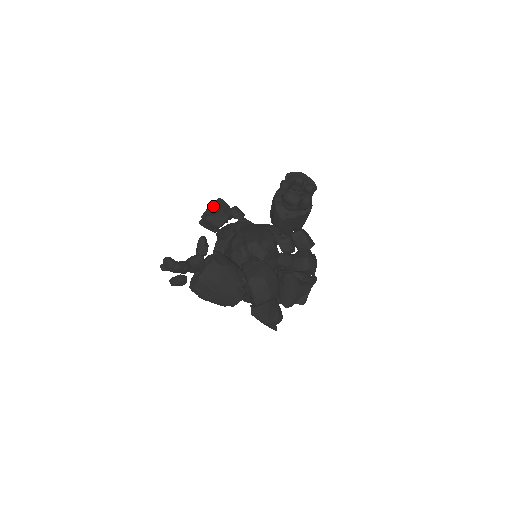
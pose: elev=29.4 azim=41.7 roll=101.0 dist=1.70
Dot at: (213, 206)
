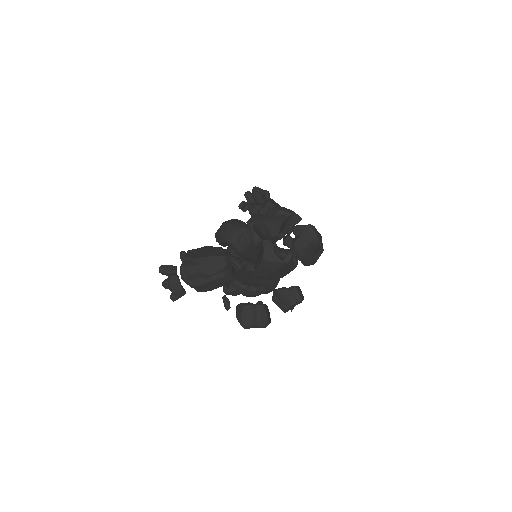
Dot at: occluded
